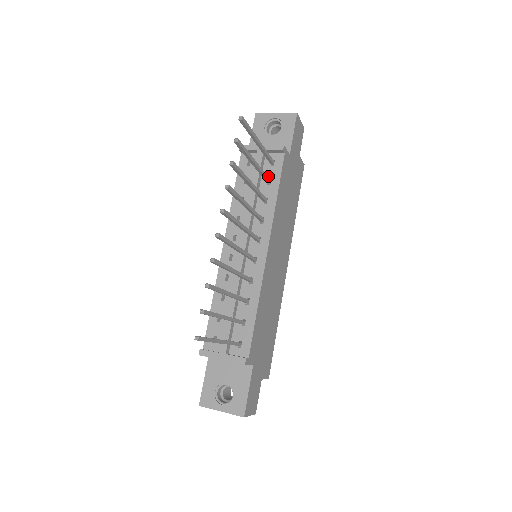
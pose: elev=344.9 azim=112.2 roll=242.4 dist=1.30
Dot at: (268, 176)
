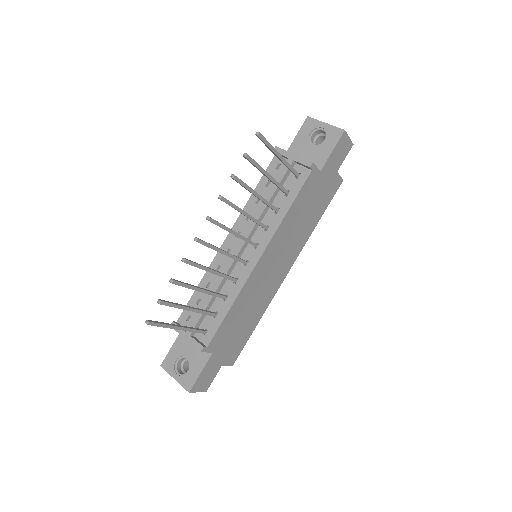
Dot at: (289, 187)
